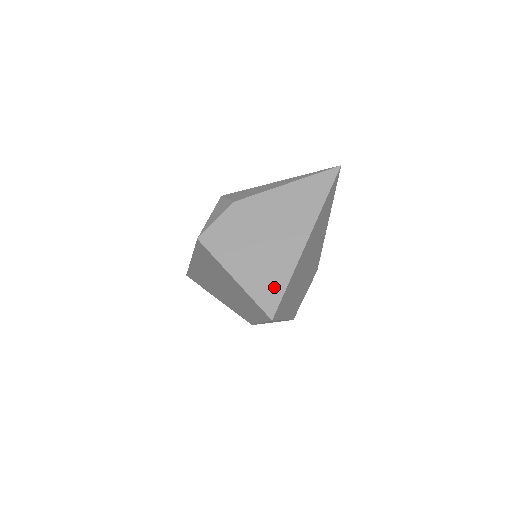
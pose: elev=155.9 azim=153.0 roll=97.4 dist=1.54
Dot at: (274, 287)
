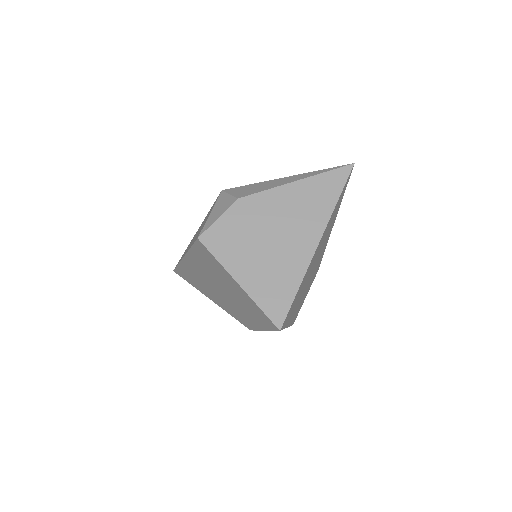
Dot at: (282, 294)
